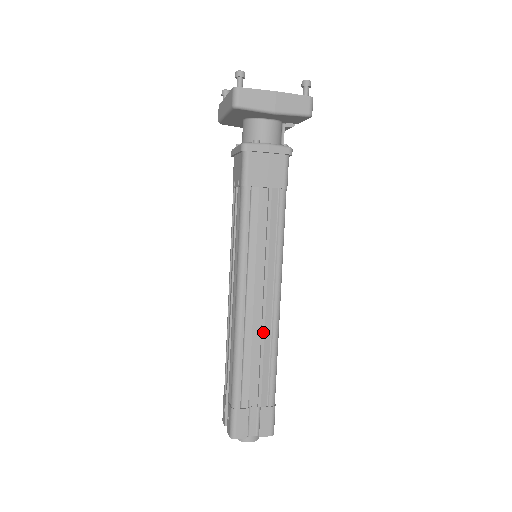
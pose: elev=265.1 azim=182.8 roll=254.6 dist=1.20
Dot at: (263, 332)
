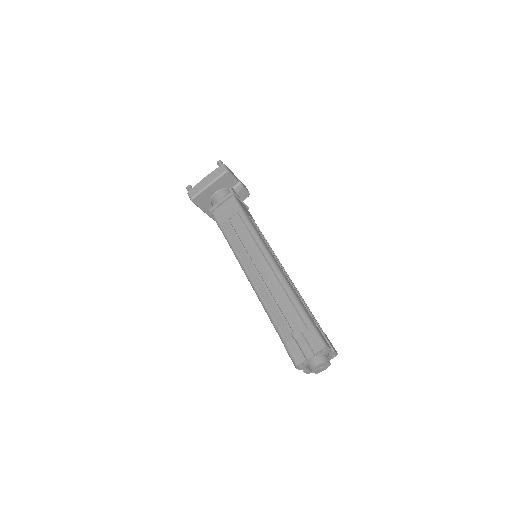
Dot at: (274, 286)
